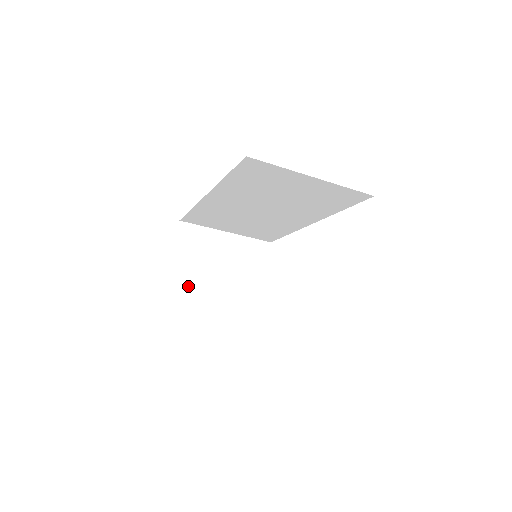
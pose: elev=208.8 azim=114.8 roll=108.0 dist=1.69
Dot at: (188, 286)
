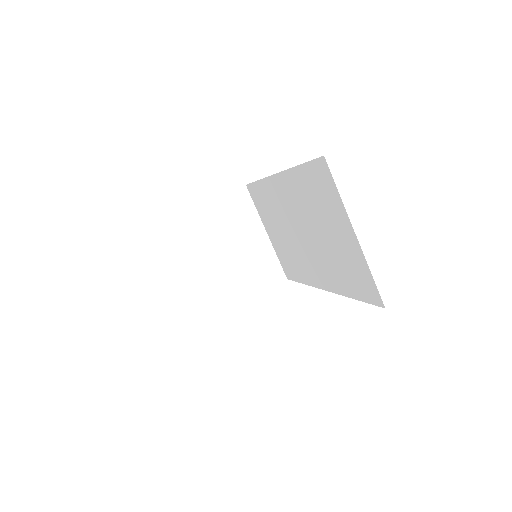
Dot at: (195, 231)
